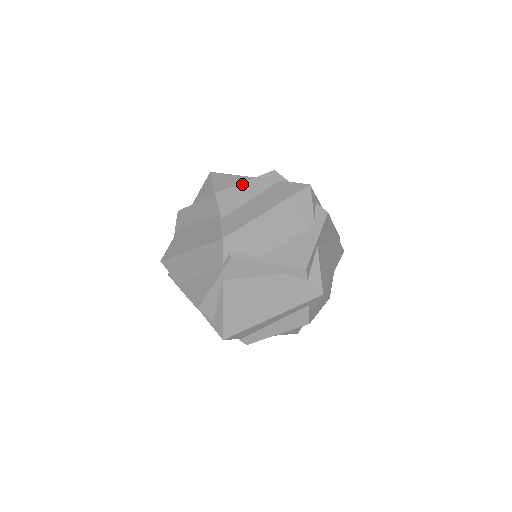
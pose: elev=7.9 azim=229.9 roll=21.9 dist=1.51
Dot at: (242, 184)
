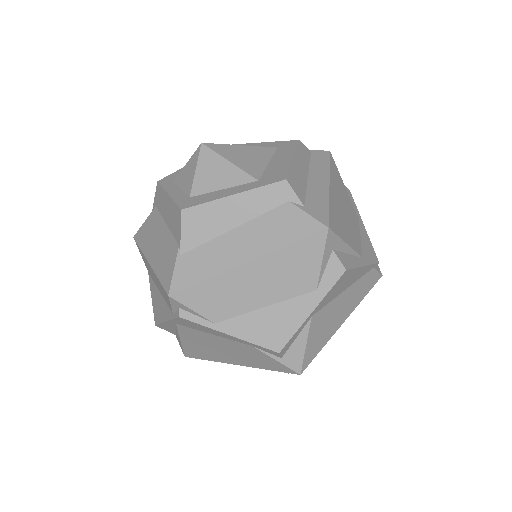
Dot at: (226, 199)
